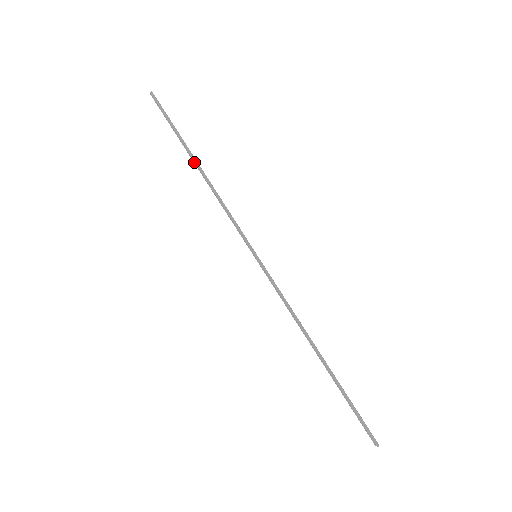
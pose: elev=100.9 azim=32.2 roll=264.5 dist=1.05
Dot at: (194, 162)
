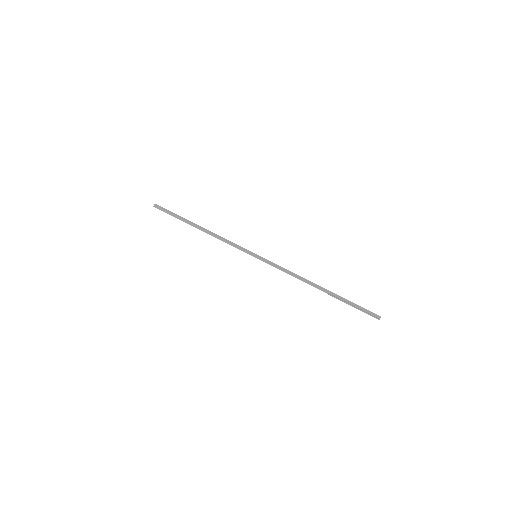
Dot at: (196, 227)
